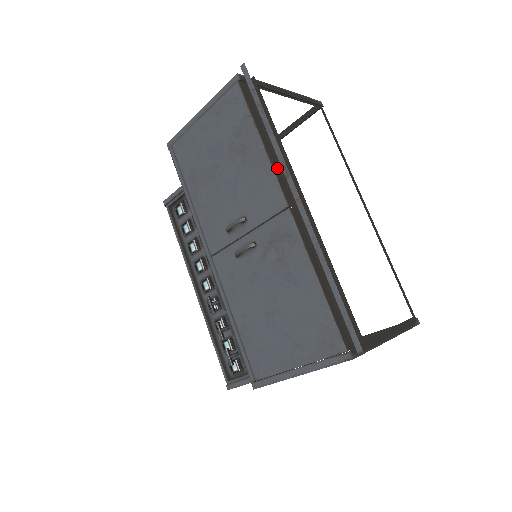
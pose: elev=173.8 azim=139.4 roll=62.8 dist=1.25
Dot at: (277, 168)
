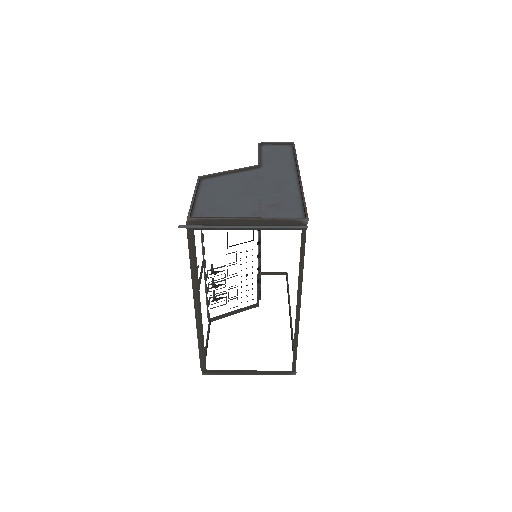
Dot at: (196, 284)
